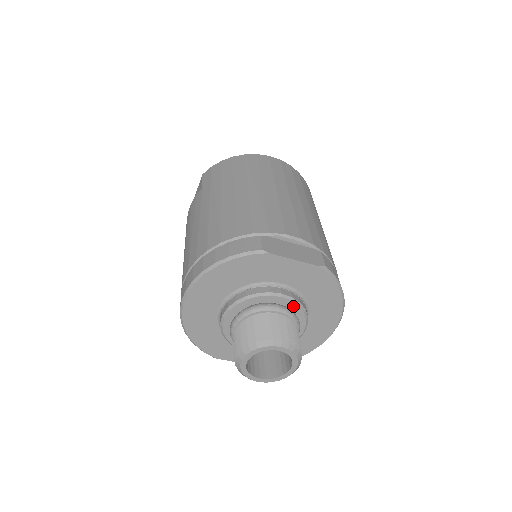
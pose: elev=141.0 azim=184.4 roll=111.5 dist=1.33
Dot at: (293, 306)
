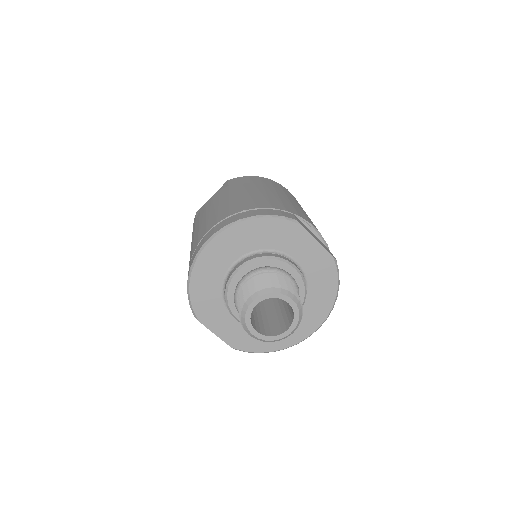
Dot at: (299, 283)
